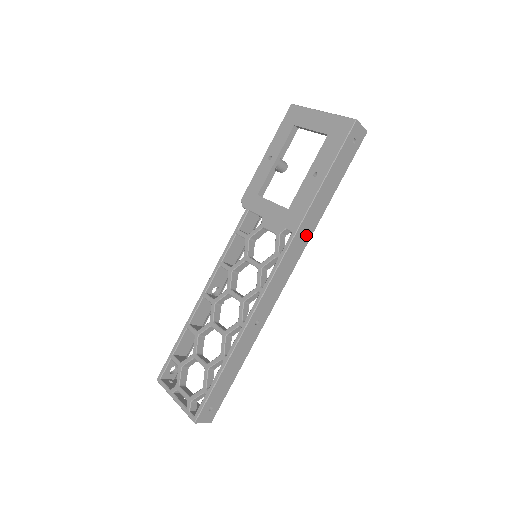
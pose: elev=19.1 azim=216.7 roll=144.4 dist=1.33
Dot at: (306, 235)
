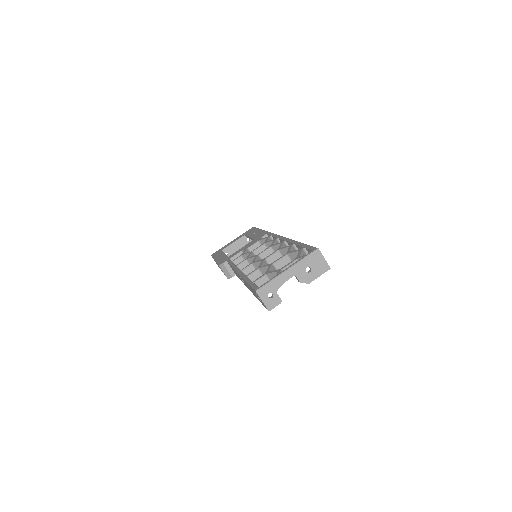
Dot at: occluded
